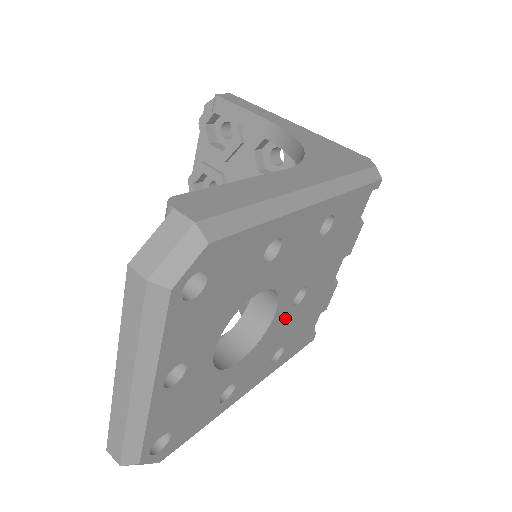
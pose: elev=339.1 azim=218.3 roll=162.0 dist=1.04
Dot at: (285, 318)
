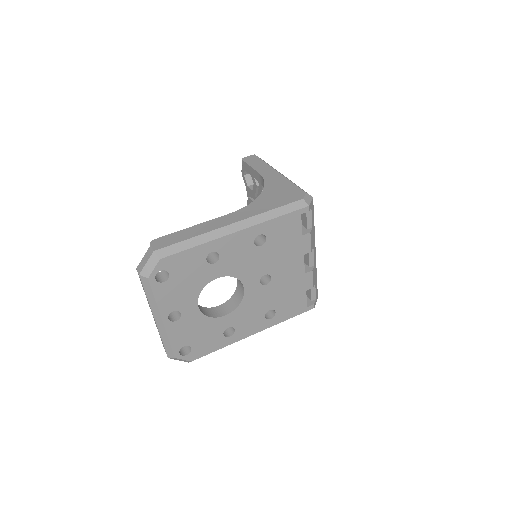
Dot at: (259, 292)
